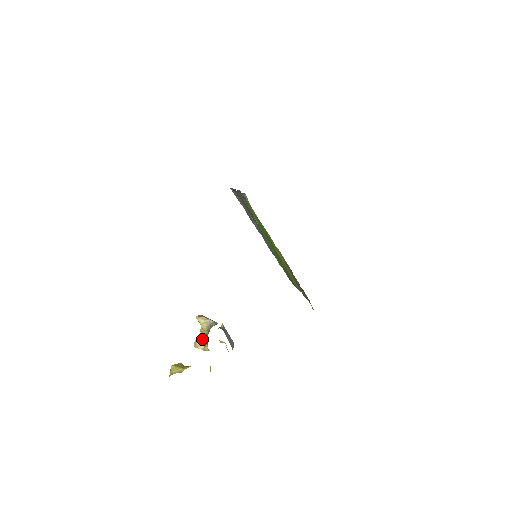
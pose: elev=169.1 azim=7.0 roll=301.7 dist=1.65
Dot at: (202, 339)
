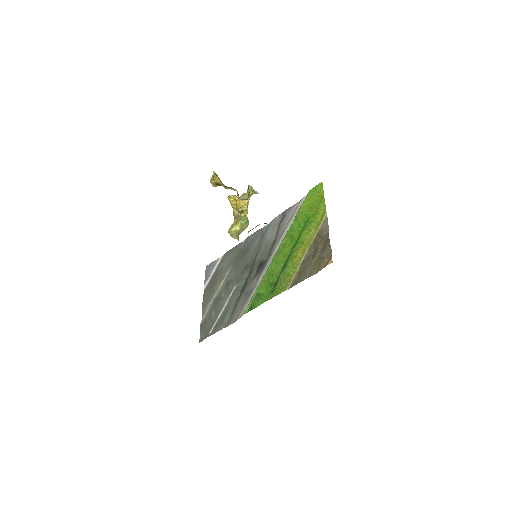
Dot at: (240, 198)
